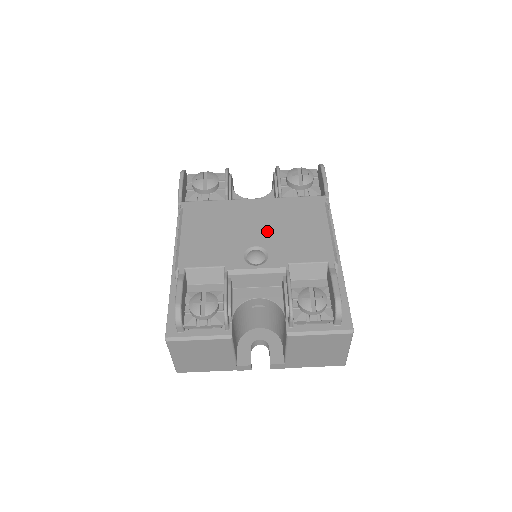
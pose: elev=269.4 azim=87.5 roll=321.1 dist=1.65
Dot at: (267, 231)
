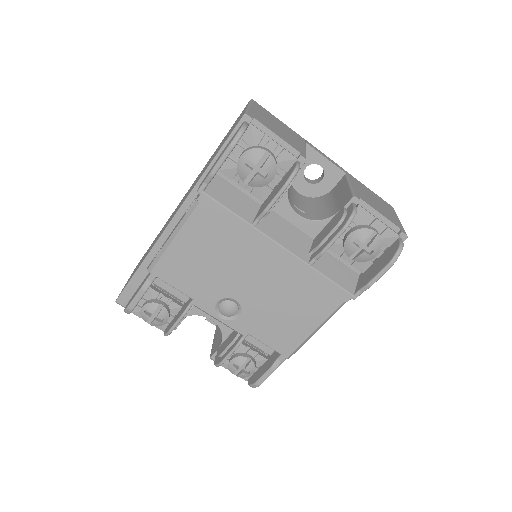
Dot at: (260, 293)
